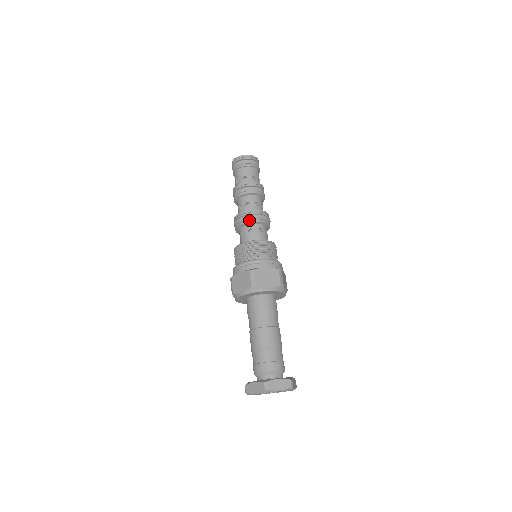
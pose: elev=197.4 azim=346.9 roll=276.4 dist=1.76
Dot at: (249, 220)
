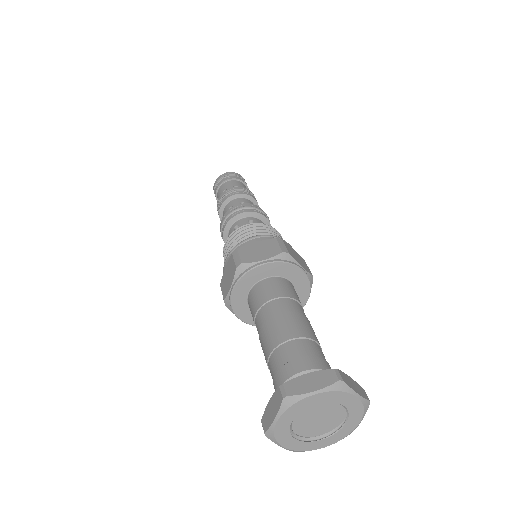
Dot at: (231, 216)
